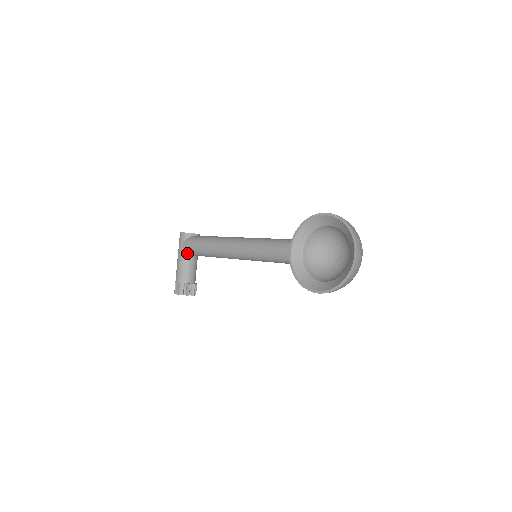
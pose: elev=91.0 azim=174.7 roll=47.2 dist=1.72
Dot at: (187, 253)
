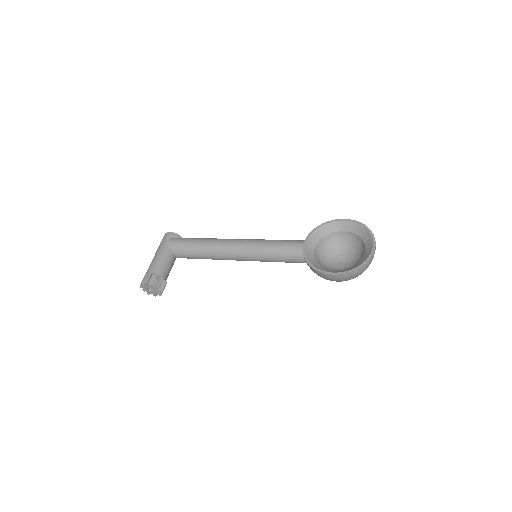
Dot at: (170, 250)
